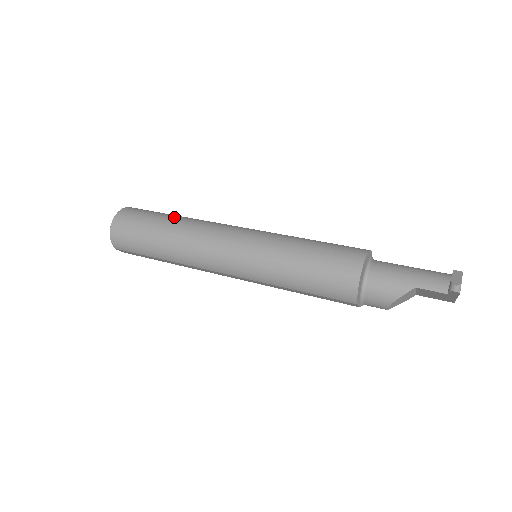
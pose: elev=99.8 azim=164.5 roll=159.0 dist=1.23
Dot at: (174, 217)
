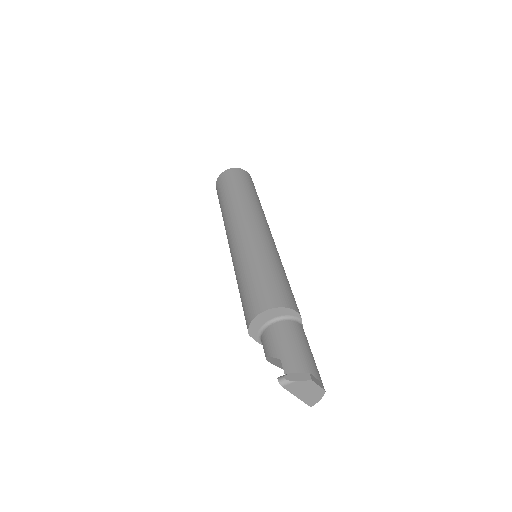
Dot at: (247, 193)
